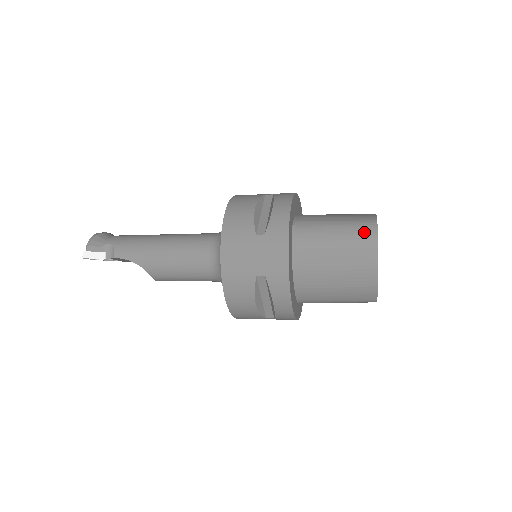
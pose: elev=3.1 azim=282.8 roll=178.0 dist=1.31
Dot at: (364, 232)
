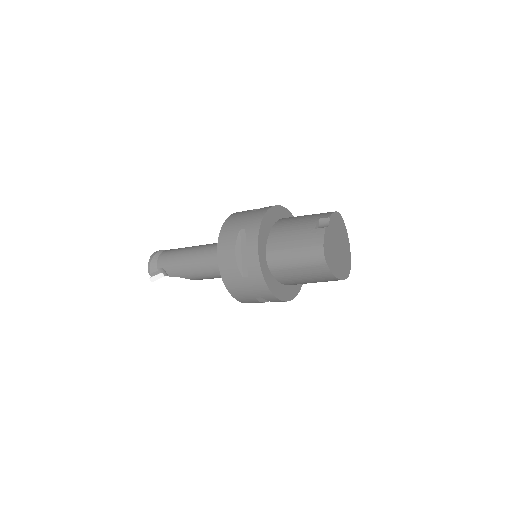
Dot at: (315, 259)
